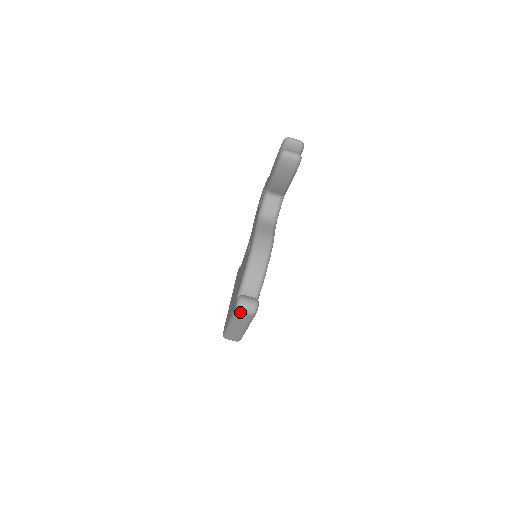
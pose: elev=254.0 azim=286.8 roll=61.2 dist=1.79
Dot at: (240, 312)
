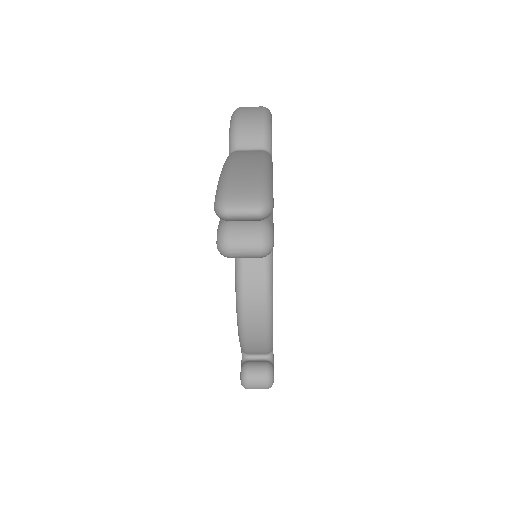
Dot at: occluded
